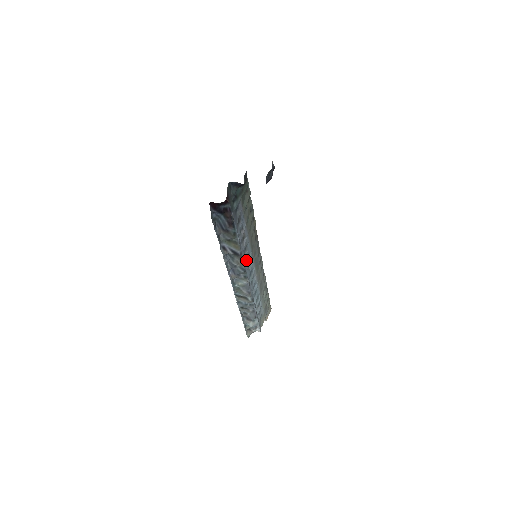
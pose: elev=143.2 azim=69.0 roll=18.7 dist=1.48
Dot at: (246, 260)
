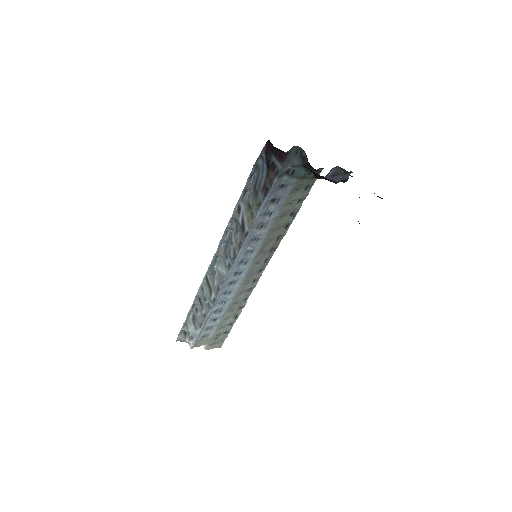
Dot at: (245, 251)
